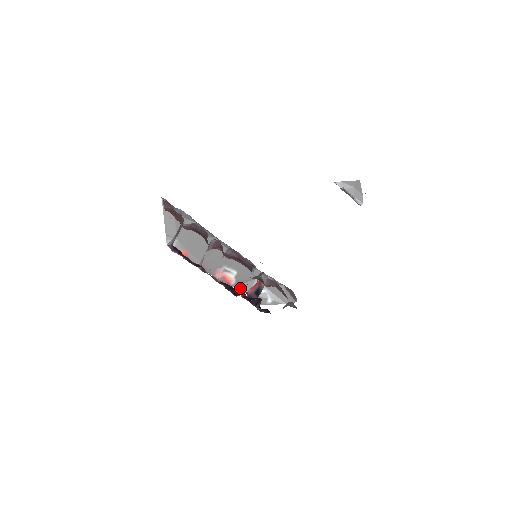
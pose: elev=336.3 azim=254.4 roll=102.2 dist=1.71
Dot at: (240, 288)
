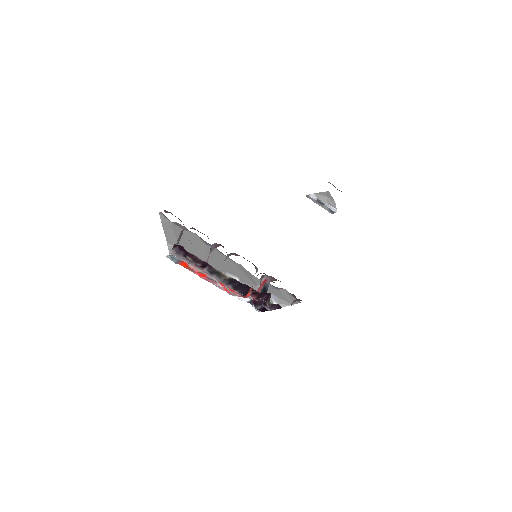
Dot at: occluded
